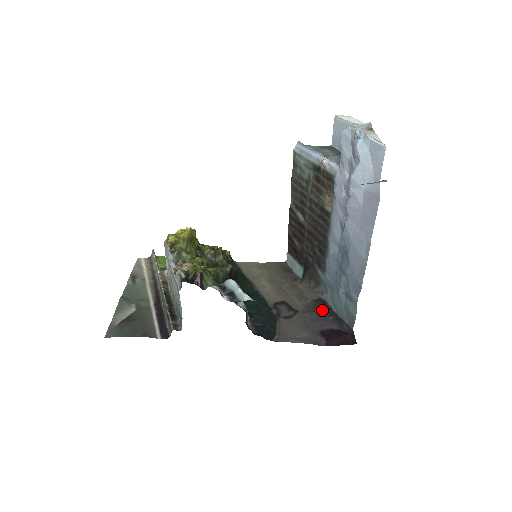
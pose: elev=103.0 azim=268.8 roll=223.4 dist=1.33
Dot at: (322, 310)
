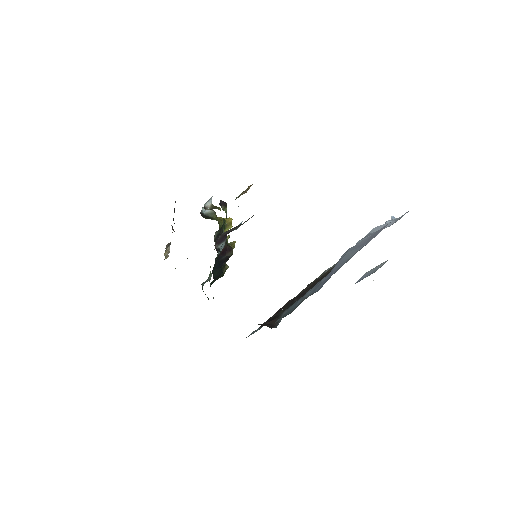
Dot at: occluded
